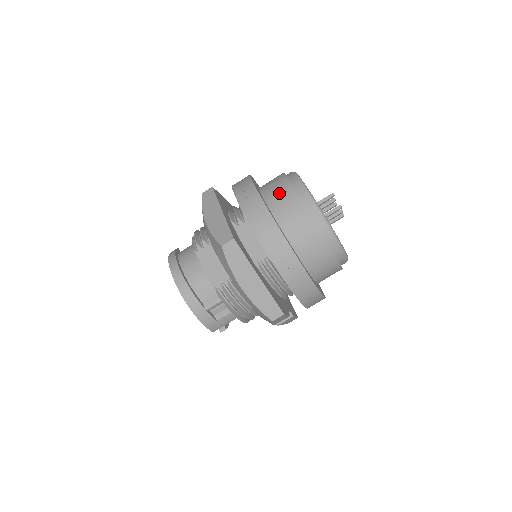
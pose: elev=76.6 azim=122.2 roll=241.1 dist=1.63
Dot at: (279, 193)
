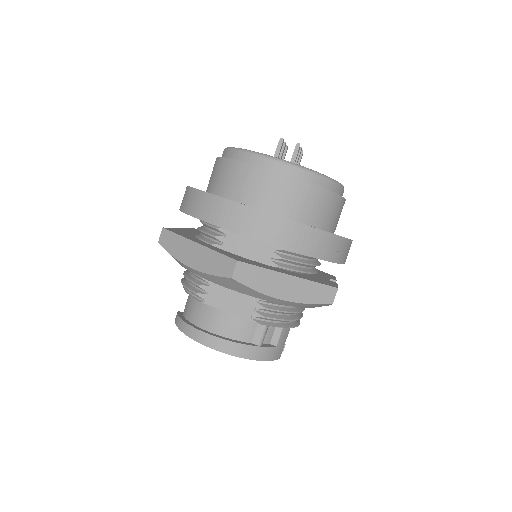
Dot at: (236, 180)
